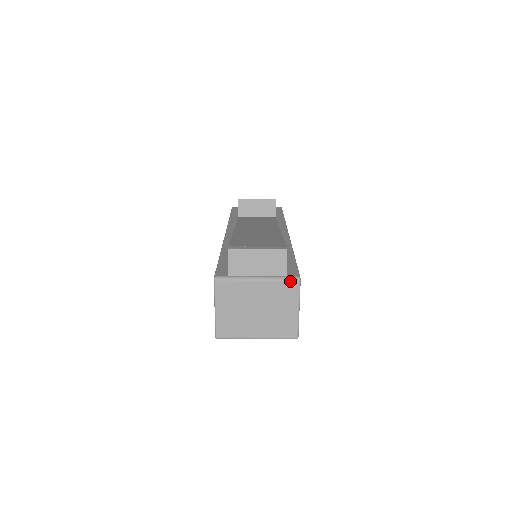
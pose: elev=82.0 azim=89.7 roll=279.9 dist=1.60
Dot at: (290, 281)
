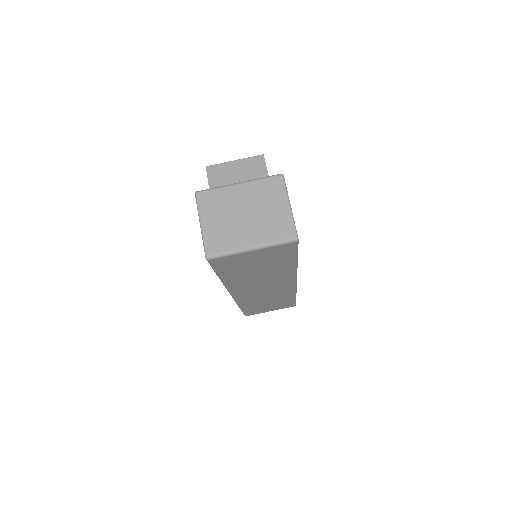
Dot at: (273, 178)
